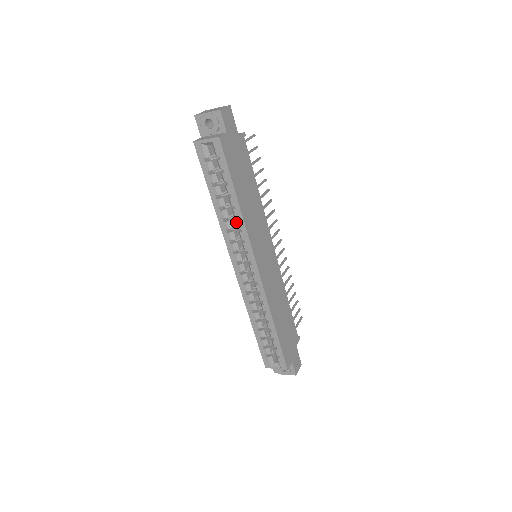
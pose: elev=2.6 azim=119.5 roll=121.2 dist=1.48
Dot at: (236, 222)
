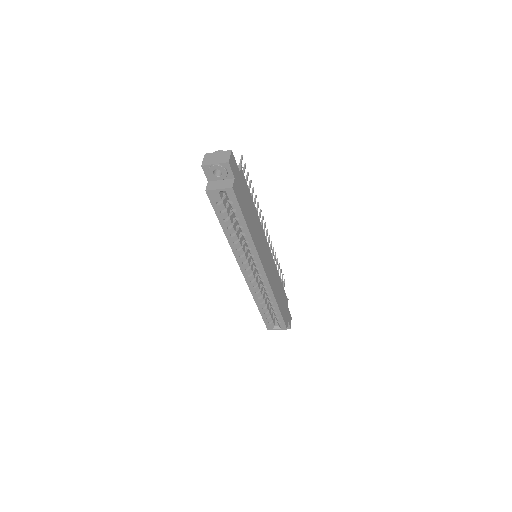
Dot at: (246, 243)
